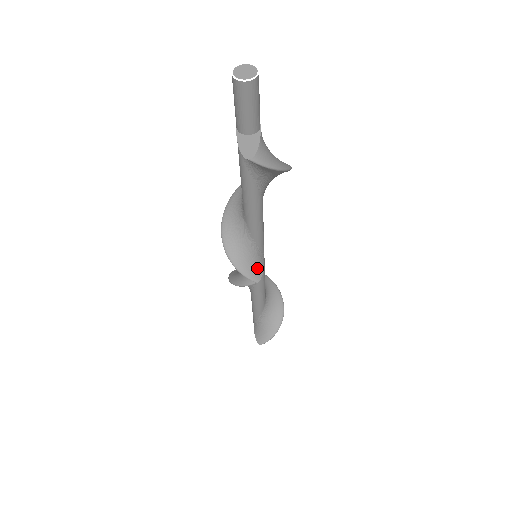
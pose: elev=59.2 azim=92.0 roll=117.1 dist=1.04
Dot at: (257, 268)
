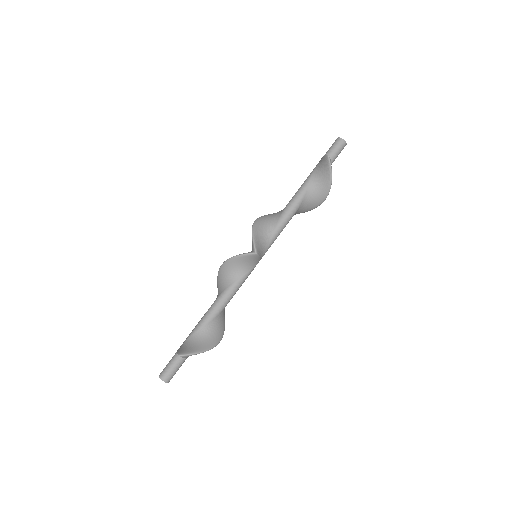
Dot at: (260, 250)
